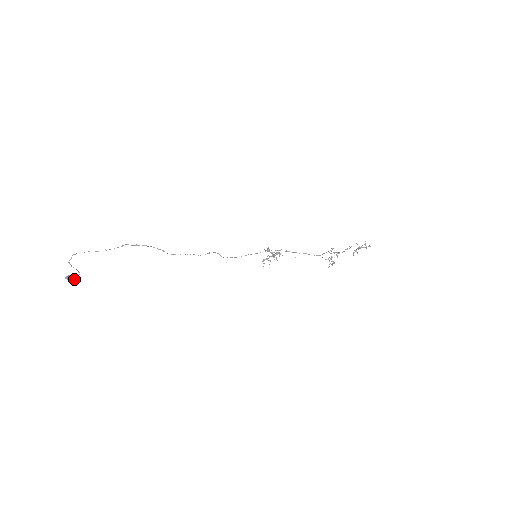
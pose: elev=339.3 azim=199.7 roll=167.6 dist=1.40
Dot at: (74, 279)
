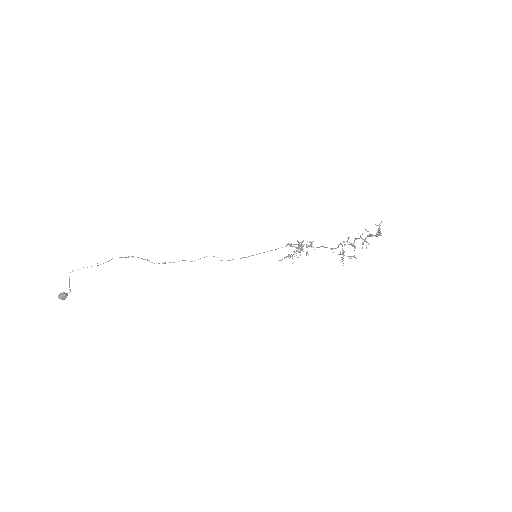
Dot at: (63, 297)
